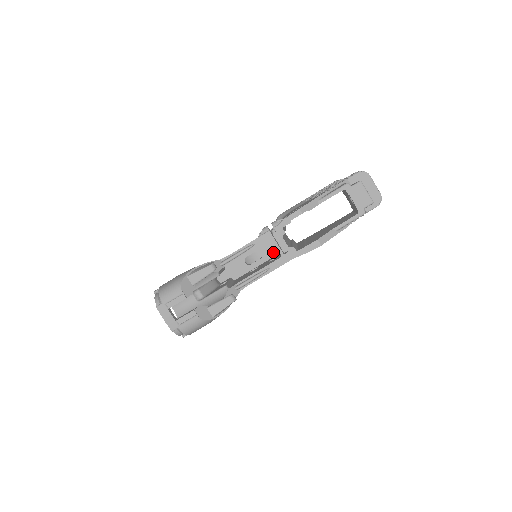
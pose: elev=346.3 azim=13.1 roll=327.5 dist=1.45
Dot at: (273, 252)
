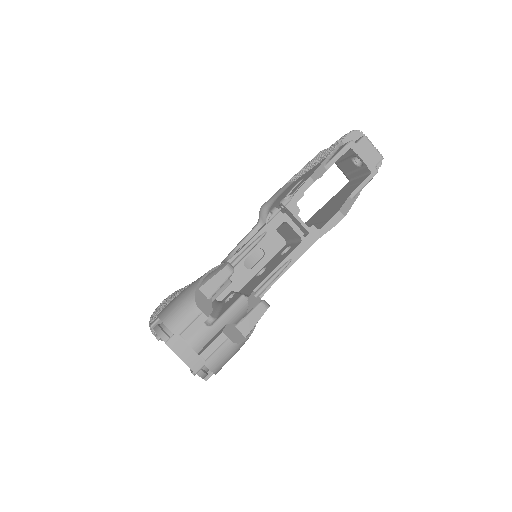
Dot at: (276, 246)
